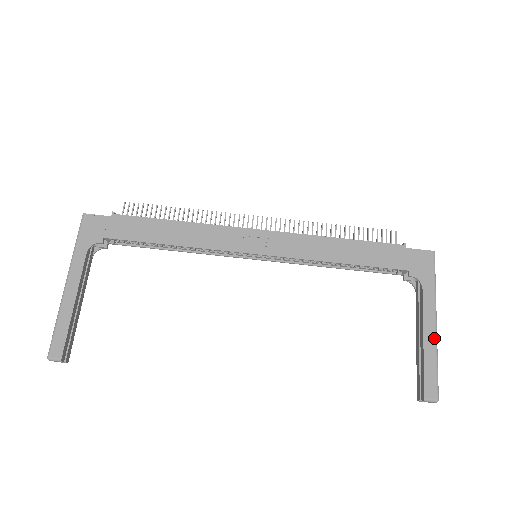
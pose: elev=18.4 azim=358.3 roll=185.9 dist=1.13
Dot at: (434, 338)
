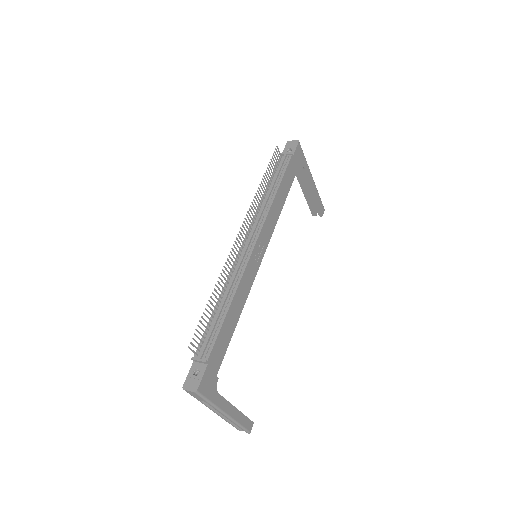
Dot at: occluded
